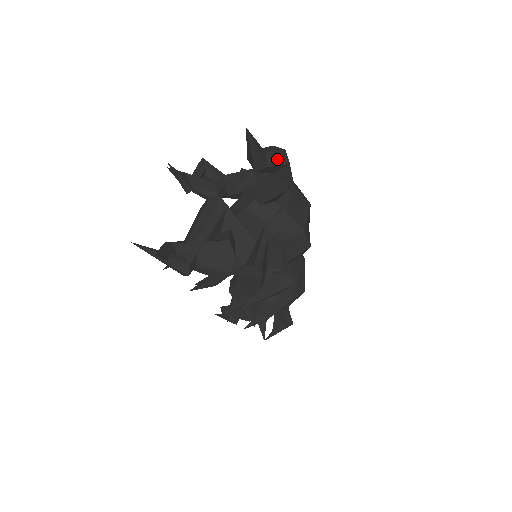
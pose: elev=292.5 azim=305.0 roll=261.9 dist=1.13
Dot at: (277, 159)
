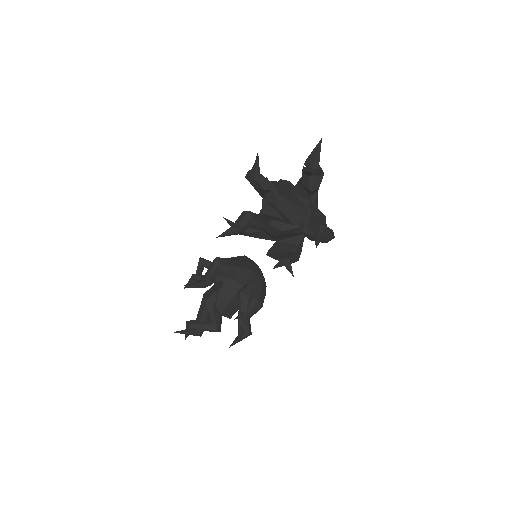
Dot at: (320, 168)
